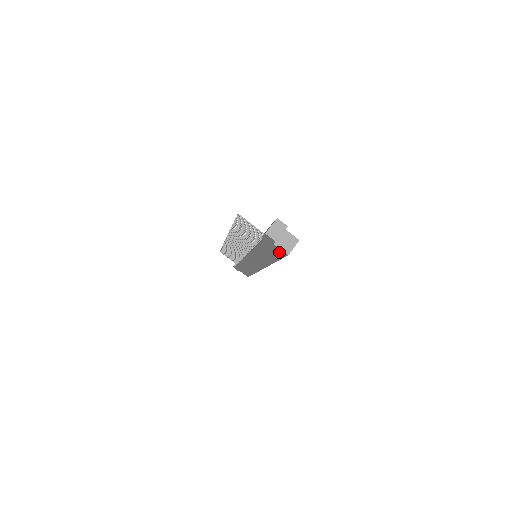
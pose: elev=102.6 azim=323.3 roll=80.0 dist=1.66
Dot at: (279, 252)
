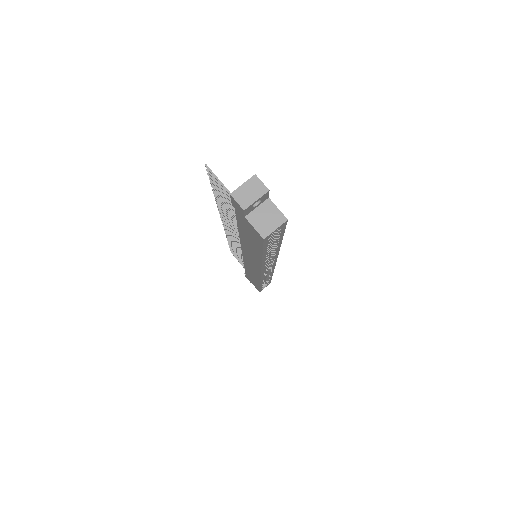
Dot at: (255, 235)
